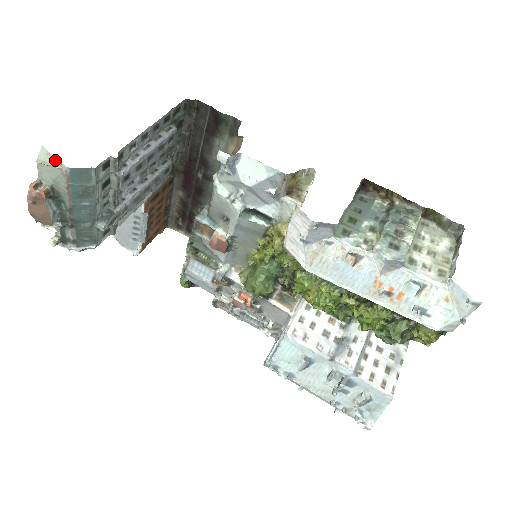
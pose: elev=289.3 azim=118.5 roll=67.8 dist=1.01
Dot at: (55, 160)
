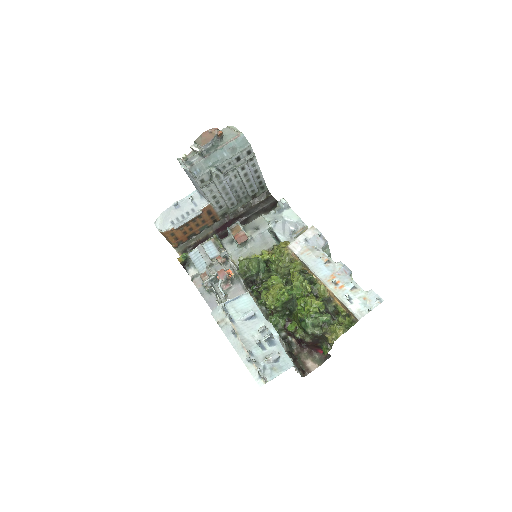
Dot at: (238, 130)
